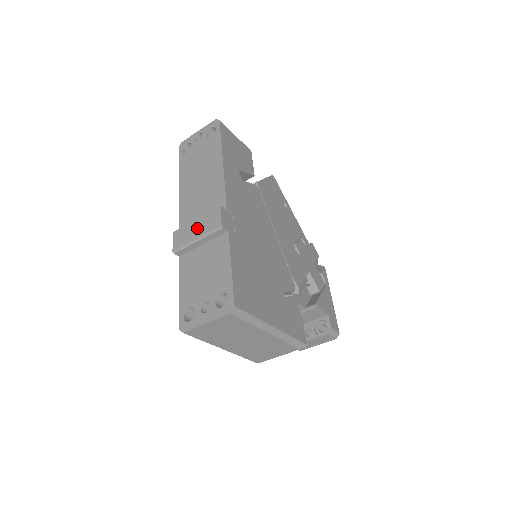
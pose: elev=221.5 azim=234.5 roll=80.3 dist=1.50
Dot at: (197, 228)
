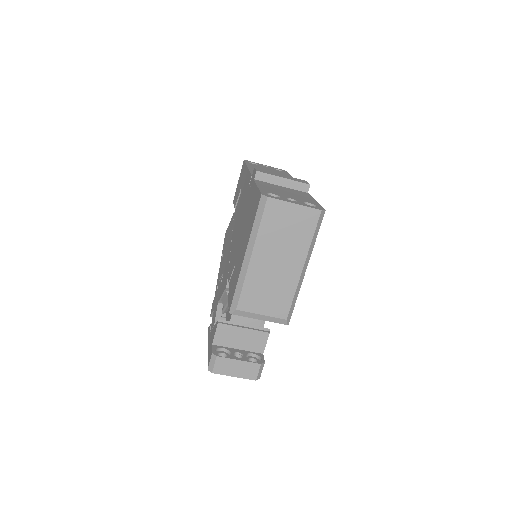
Dot at: (284, 176)
